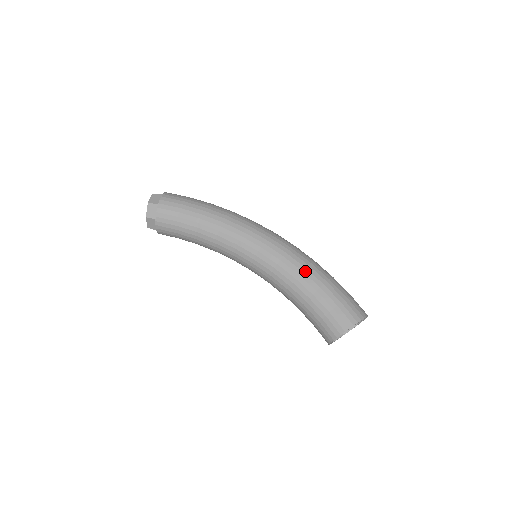
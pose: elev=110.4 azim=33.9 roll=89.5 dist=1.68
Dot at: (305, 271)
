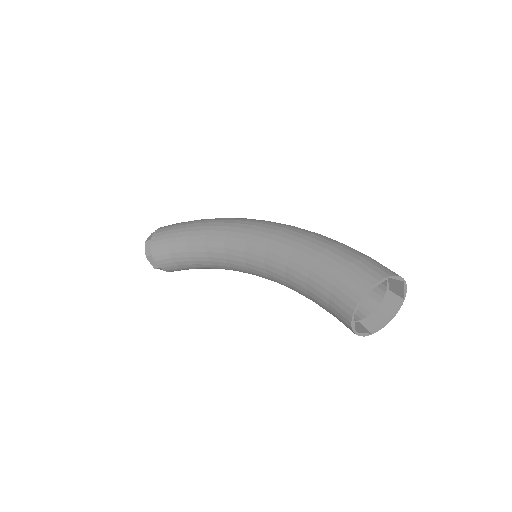
Dot at: (297, 246)
